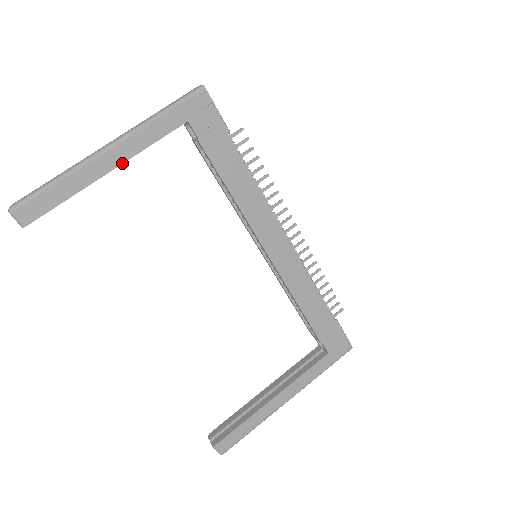
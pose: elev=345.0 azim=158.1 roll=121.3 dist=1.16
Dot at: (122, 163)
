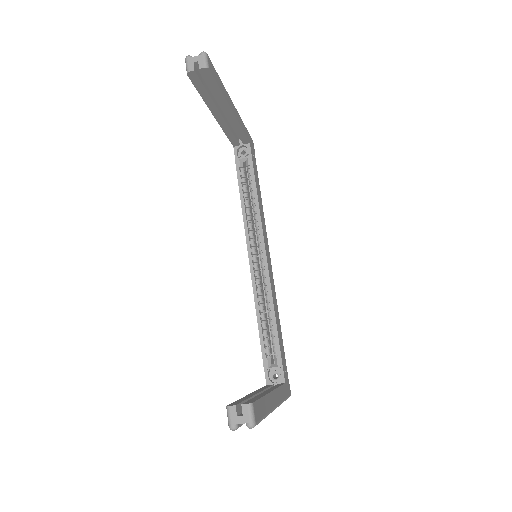
Dot at: (236, 117)
